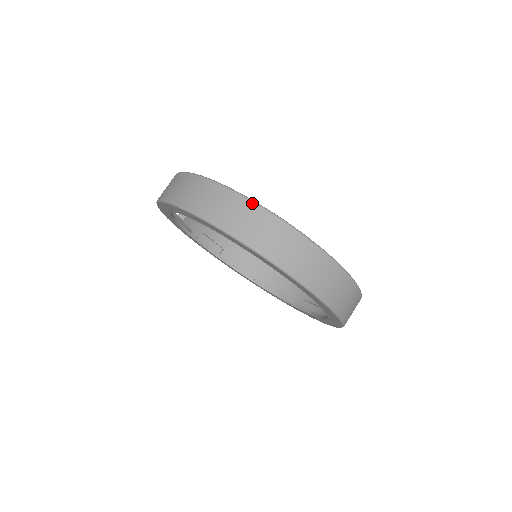
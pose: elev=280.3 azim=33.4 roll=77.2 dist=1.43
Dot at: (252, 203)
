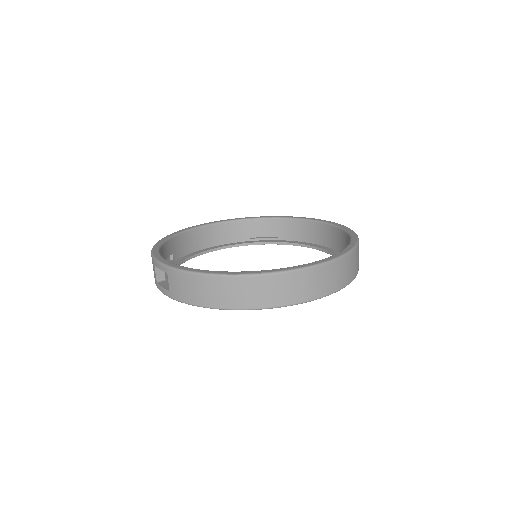
Dot at: (332, 263)
